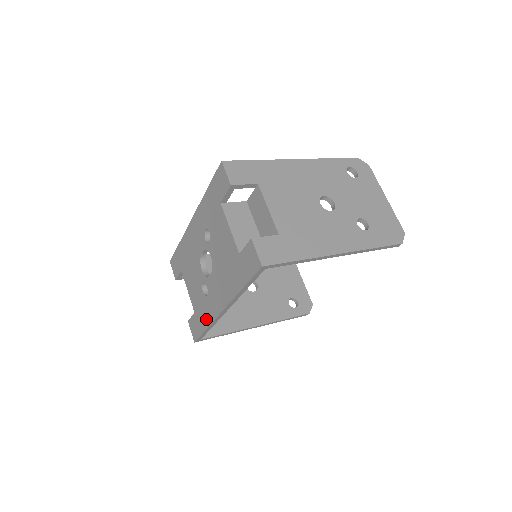
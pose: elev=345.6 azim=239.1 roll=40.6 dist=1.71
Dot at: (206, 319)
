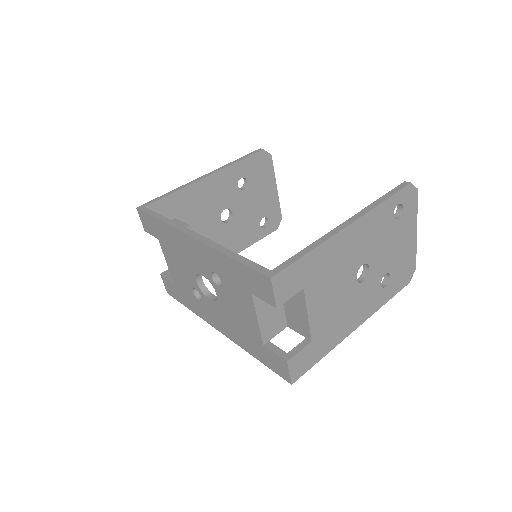
Dot at: (192, 307)
